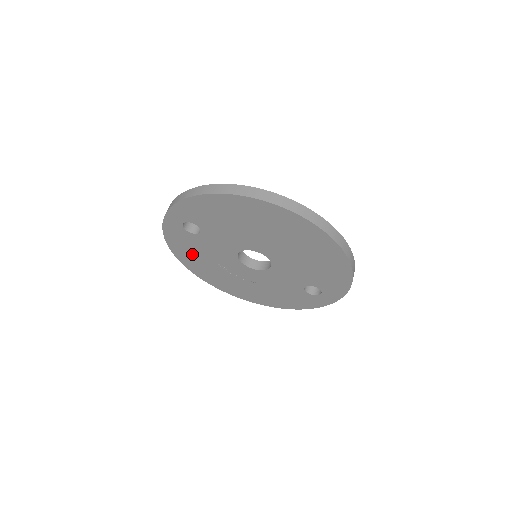
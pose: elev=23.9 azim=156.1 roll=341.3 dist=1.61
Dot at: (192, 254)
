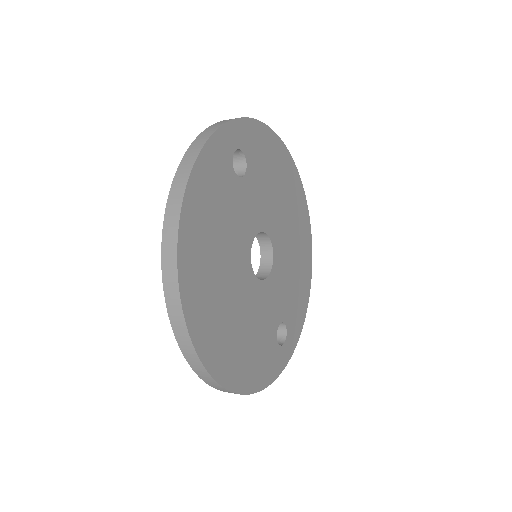
Dot at: occluded
